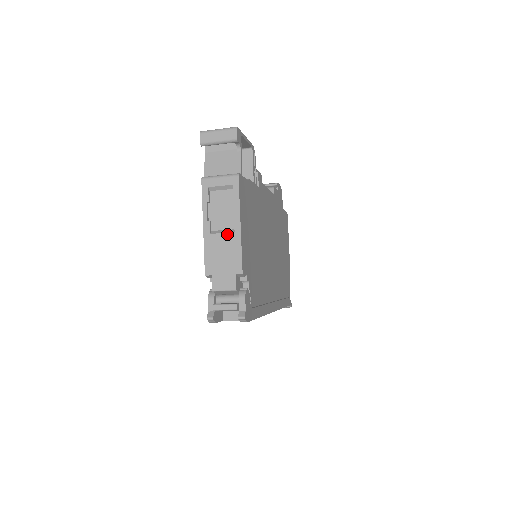
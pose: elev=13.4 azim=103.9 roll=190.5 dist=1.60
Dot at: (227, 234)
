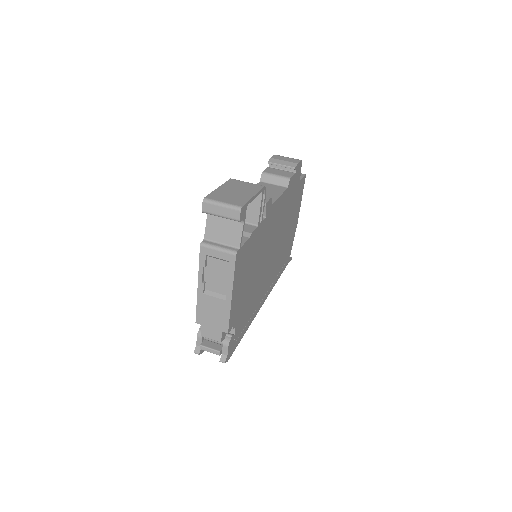
Dot at: (219, 299)
